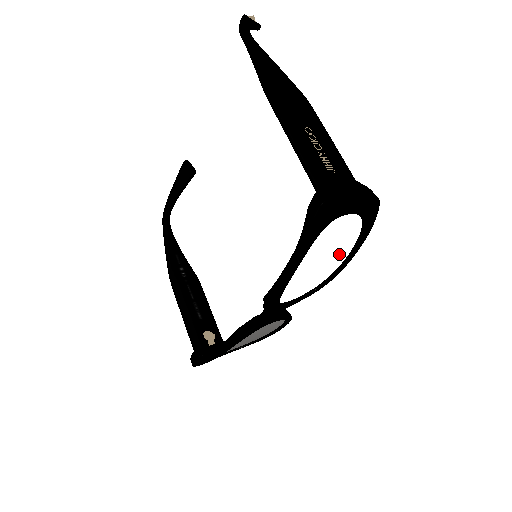
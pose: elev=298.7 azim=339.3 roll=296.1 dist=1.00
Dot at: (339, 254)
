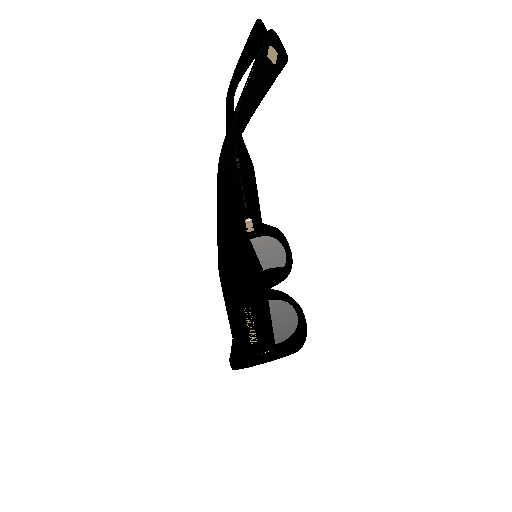
Dot at: (286, 325)
